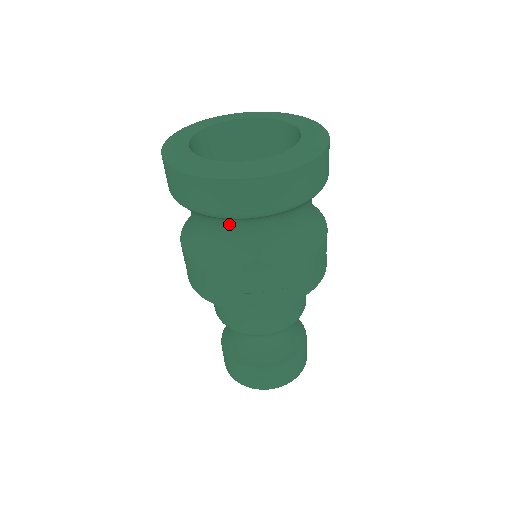
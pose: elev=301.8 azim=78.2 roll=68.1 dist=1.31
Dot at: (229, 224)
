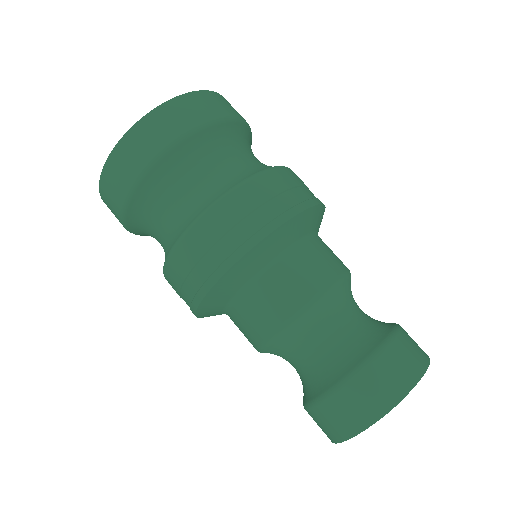
Dot at: (189, 164)
